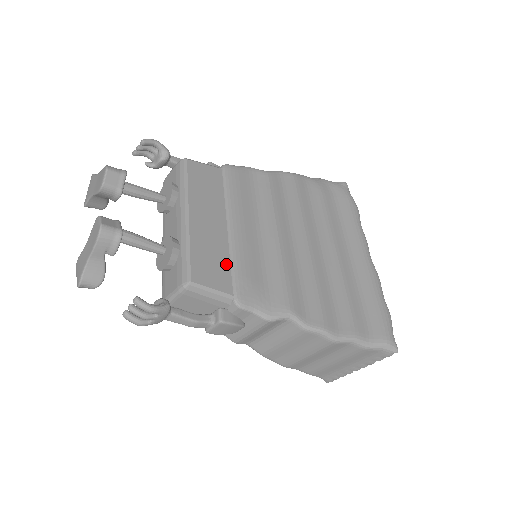
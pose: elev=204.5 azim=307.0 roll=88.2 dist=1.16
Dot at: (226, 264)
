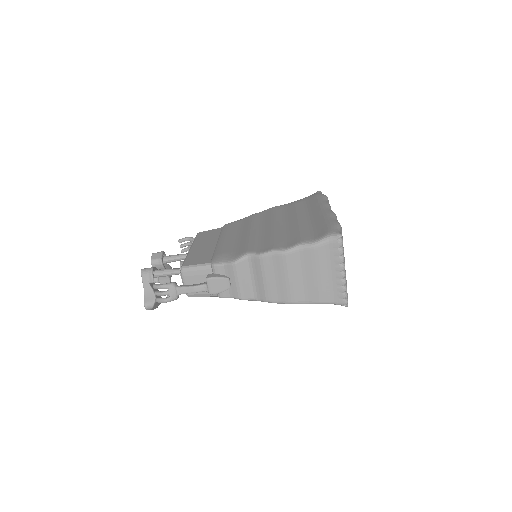
Dot at: (210, 255)
